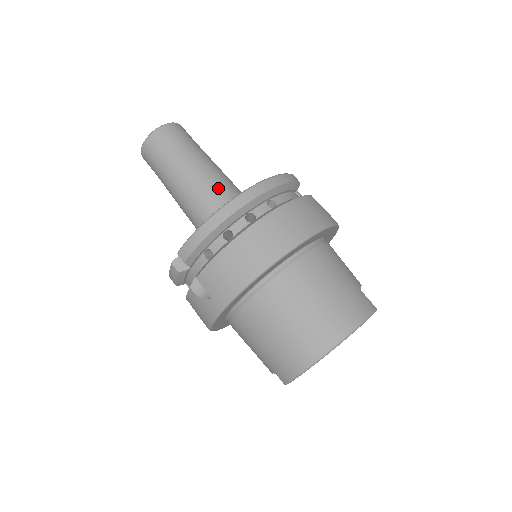
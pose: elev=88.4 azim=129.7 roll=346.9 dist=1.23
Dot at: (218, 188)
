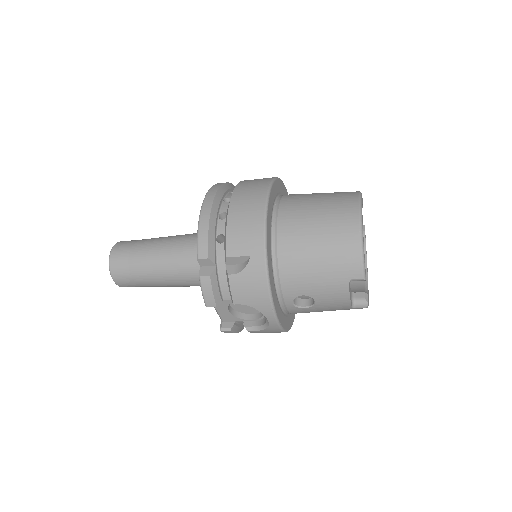
Dot at: (189, 235)
